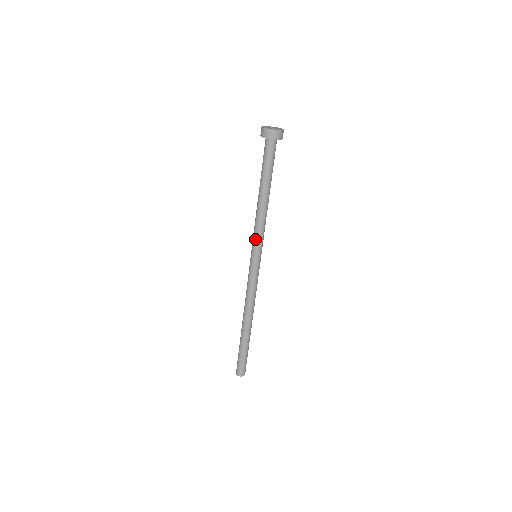
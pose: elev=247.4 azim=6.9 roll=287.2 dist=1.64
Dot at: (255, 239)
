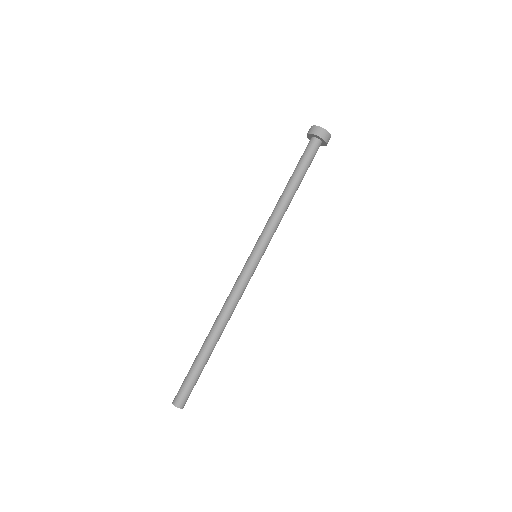
Dot at: (261, 233)
